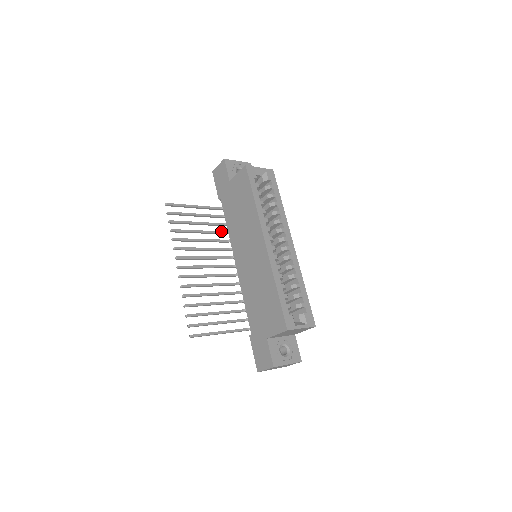
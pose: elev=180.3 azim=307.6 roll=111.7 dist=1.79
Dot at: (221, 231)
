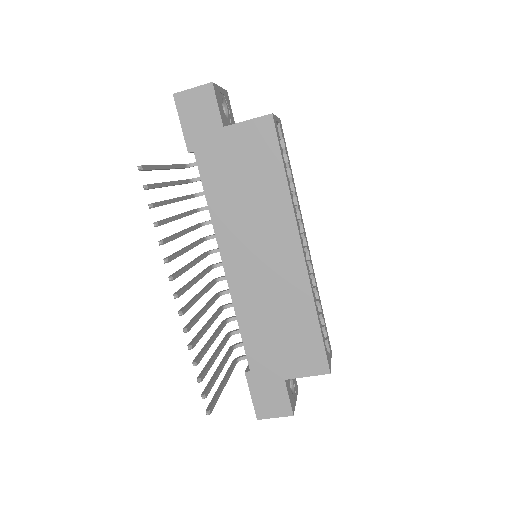
Dot at: (194, 209)
